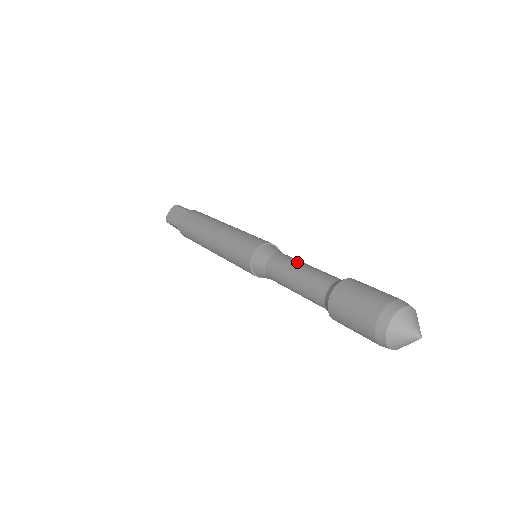
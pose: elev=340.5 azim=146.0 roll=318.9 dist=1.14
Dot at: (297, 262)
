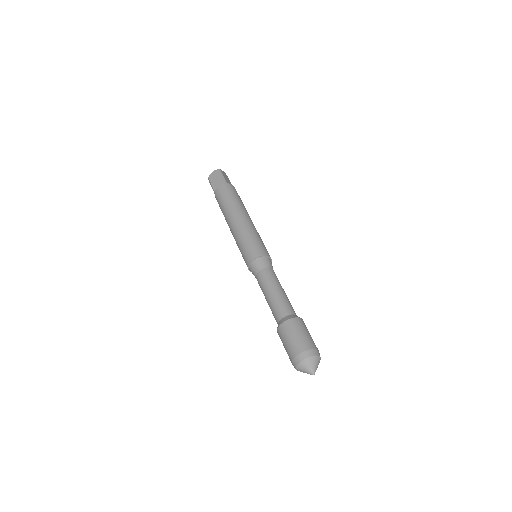
Dot at: (275, 284)
